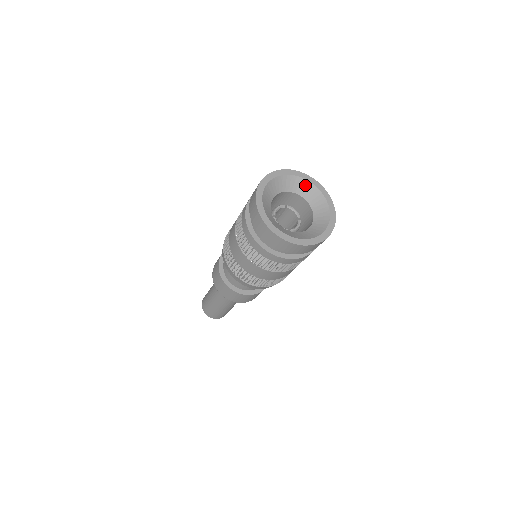
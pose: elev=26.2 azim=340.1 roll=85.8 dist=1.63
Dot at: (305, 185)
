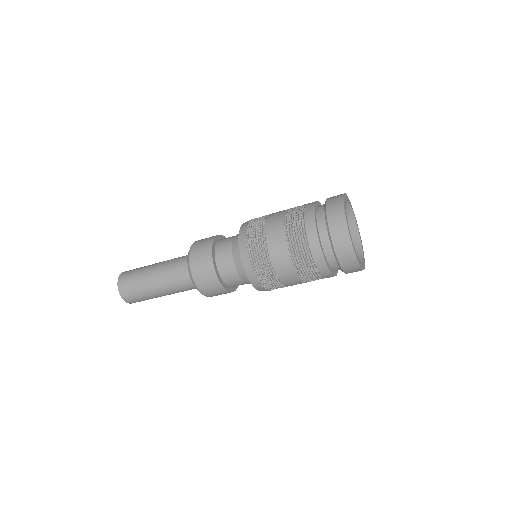
Dot at: (352, 219)
